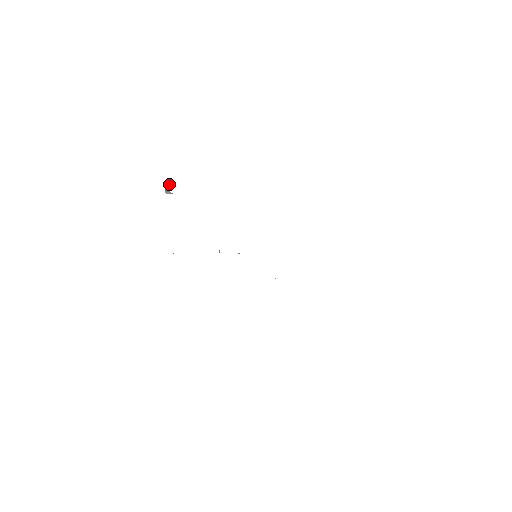
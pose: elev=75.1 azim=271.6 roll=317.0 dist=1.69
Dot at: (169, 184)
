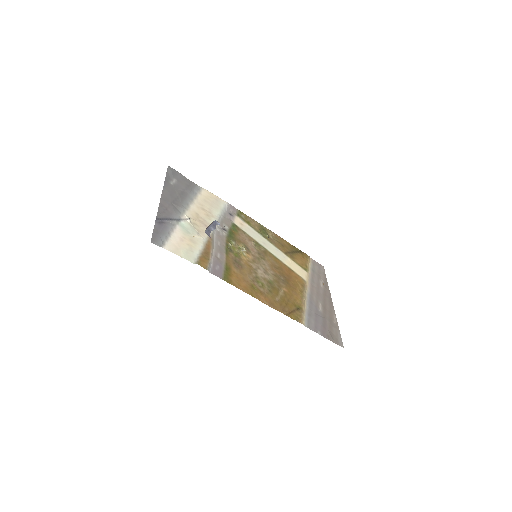
Dot at: (215, 227)
